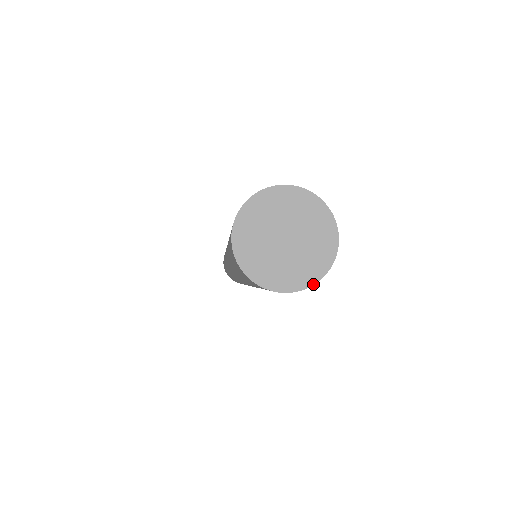
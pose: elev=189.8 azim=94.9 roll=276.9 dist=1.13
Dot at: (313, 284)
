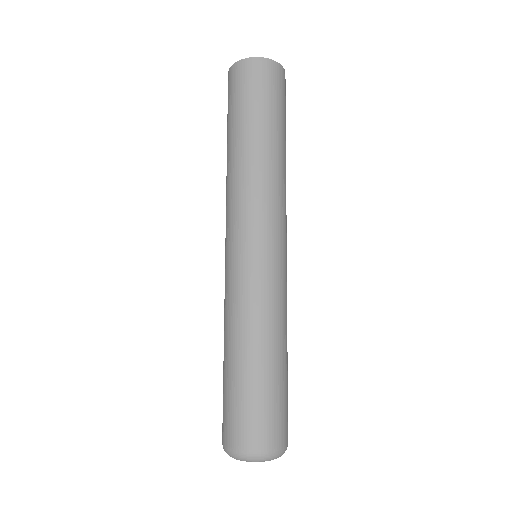
Dot at: (272, 60)
